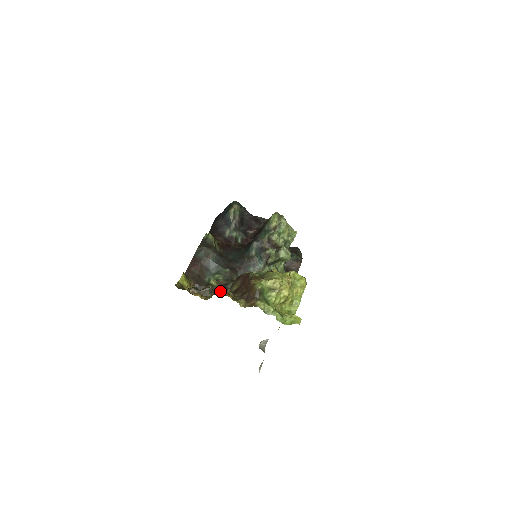
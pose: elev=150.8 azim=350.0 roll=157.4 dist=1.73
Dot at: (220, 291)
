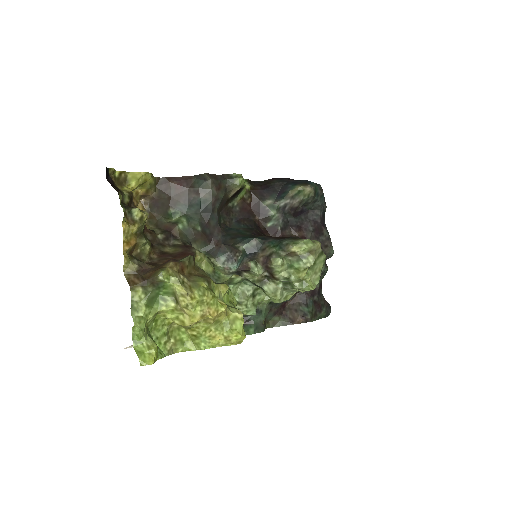
Dot at: (158, 234)
